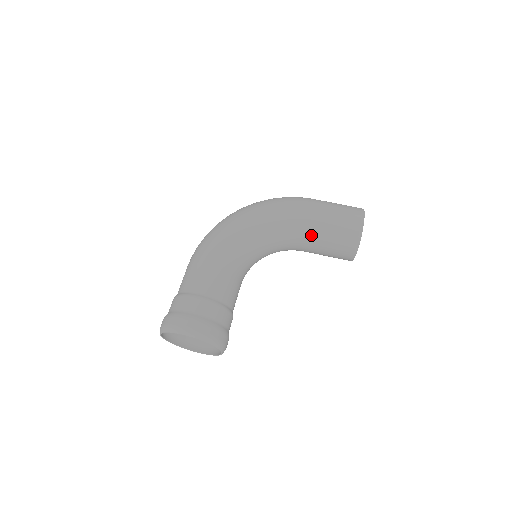
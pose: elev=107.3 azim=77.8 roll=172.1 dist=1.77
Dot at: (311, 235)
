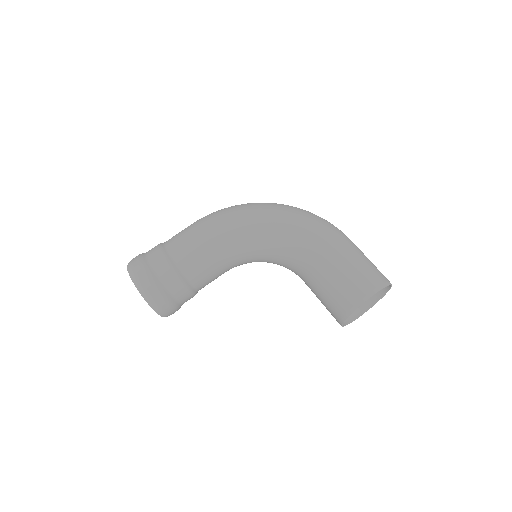
Dot at: (311, 273)
